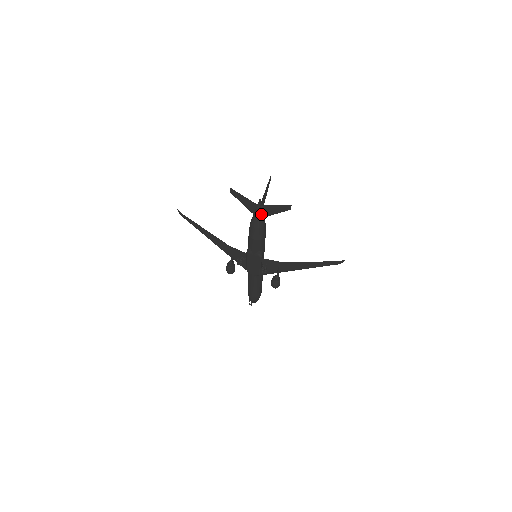
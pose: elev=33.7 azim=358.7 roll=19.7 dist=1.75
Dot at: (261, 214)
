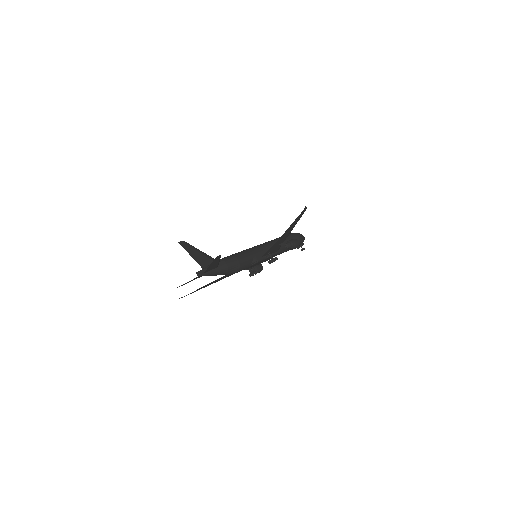
Dot at: (213, 271)
